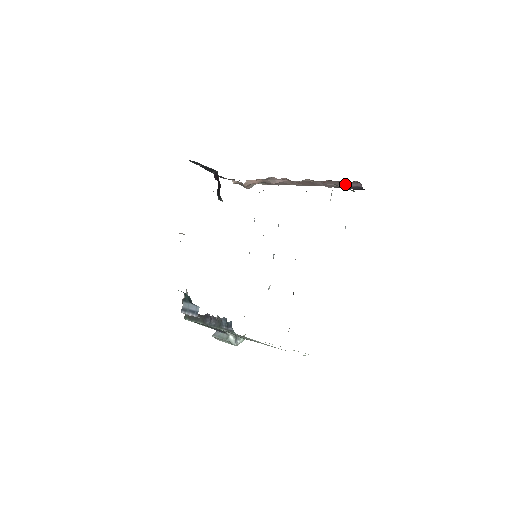
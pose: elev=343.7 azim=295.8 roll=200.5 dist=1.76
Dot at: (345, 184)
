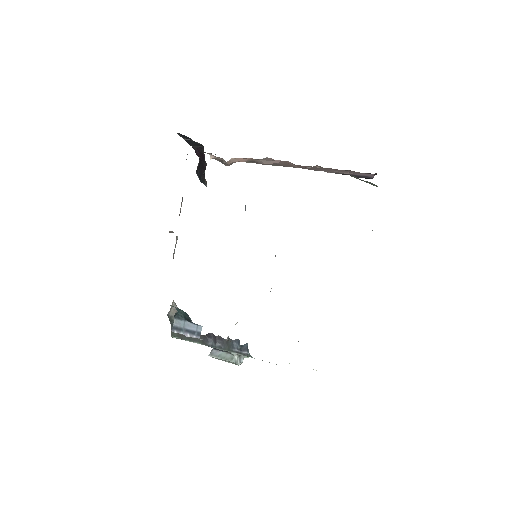
Dot at: (354, 173)
